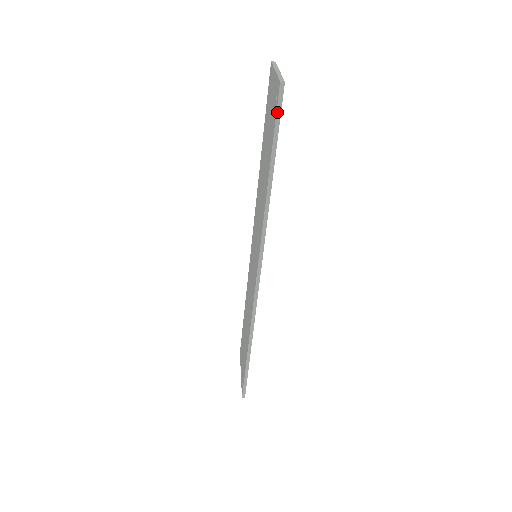
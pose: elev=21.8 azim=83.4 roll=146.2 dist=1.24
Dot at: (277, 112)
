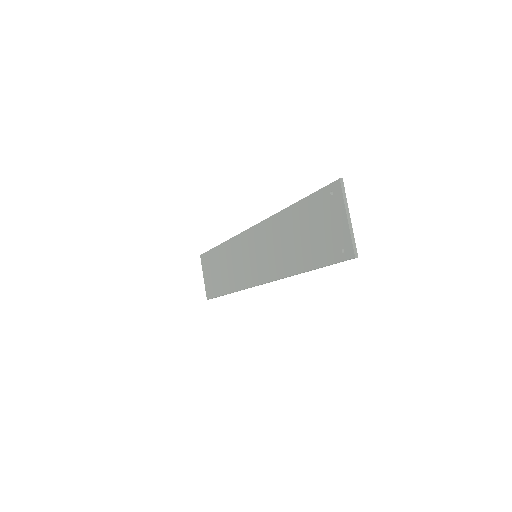
Dot at: occluded
